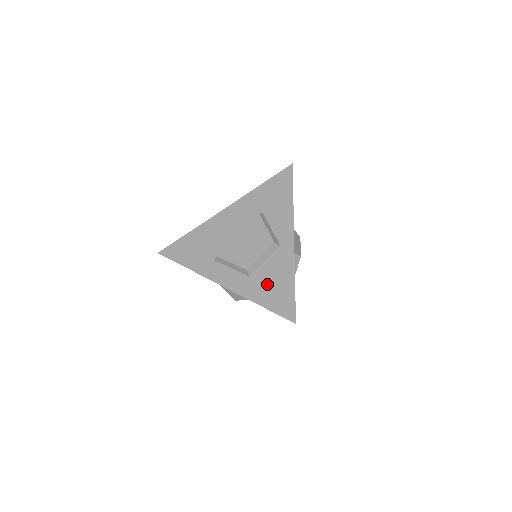
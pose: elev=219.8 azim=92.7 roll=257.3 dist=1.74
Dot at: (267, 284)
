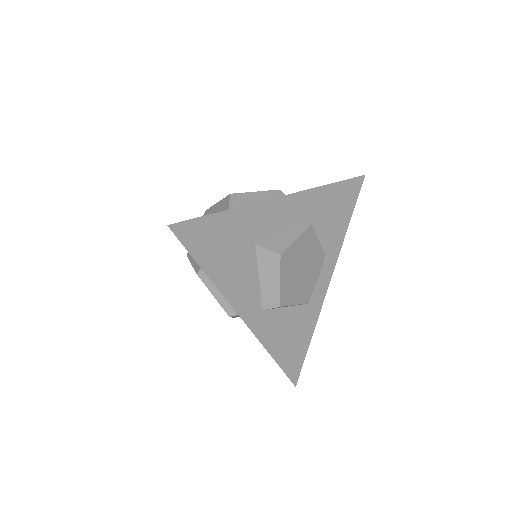
Dot at: occluded
